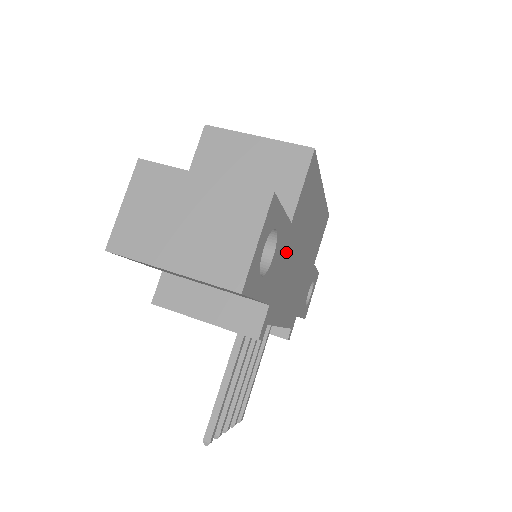
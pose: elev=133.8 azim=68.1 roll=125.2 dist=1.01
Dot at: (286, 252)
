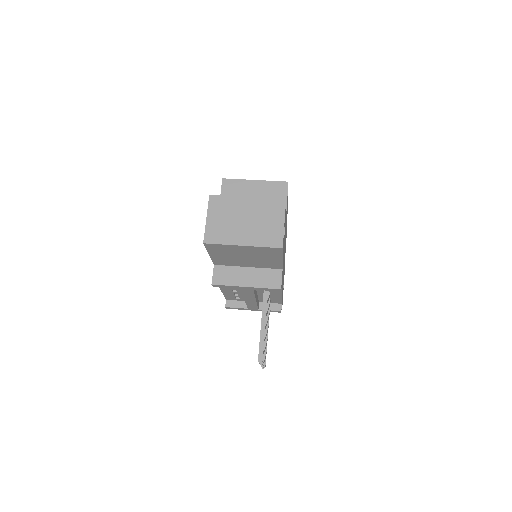
Dot at: occluded
